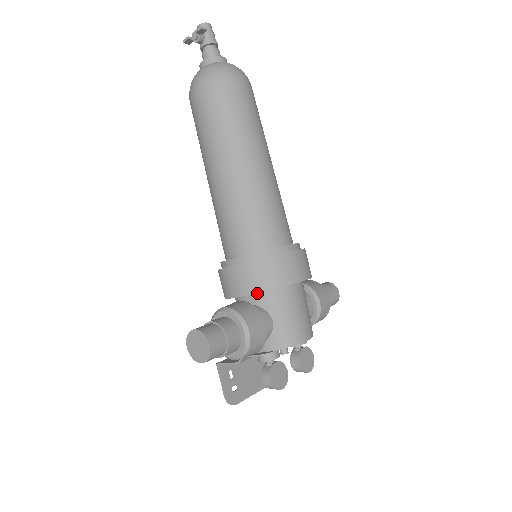
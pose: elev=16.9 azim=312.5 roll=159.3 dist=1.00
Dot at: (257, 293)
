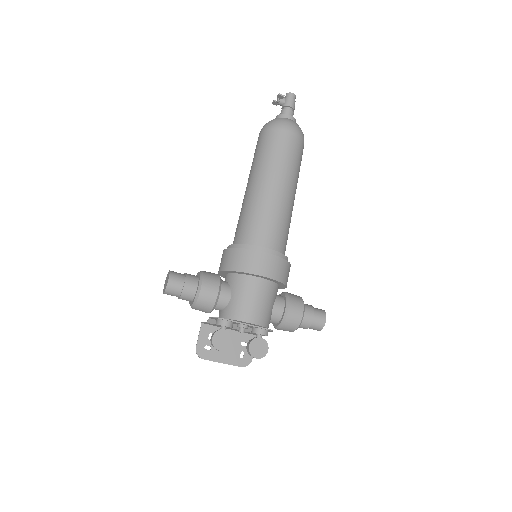
Dot at: (231, 273)
